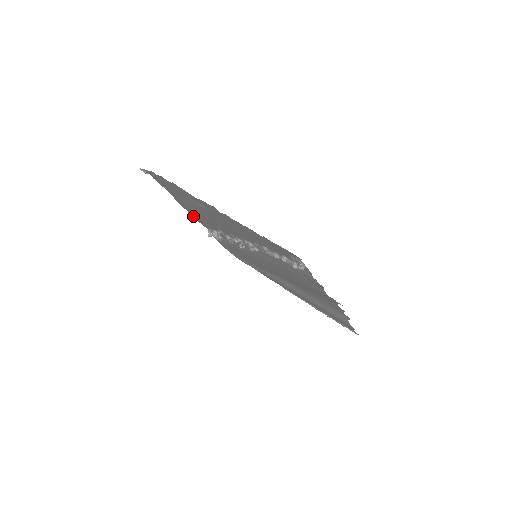
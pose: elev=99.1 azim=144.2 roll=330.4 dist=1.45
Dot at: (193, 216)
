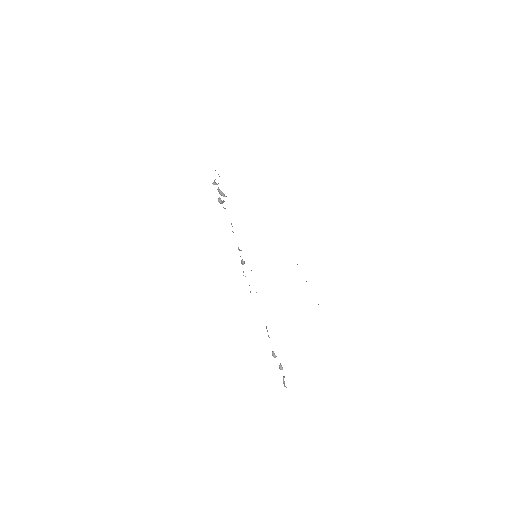
Dot at: occluded
